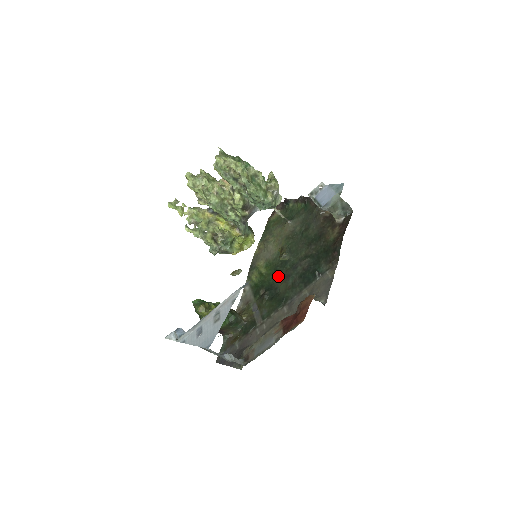
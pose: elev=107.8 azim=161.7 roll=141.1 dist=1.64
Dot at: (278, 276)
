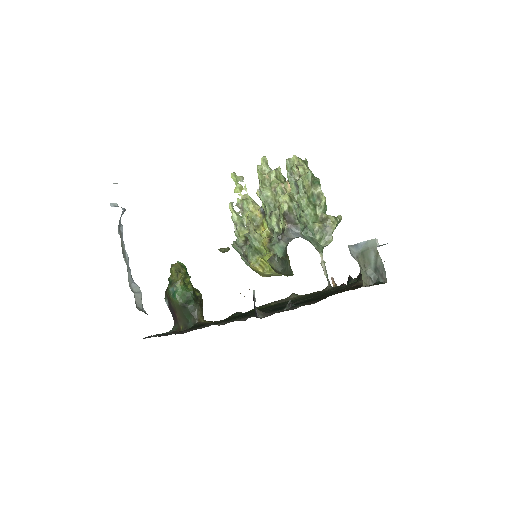
Dot at: occluded
